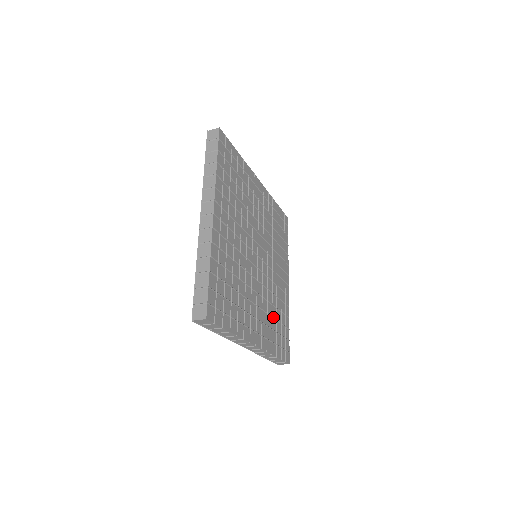
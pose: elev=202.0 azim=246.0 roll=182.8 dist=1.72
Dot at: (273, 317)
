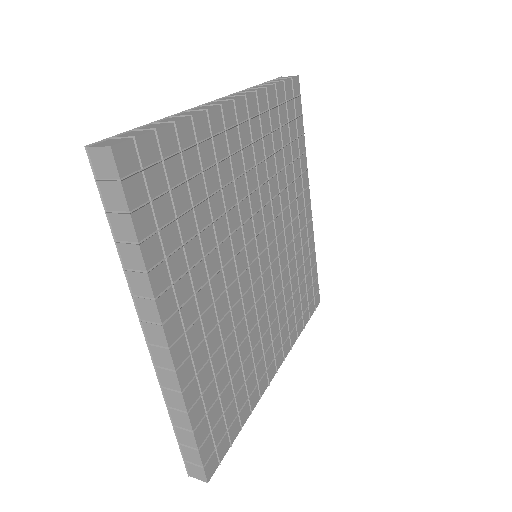
Dot at: (294, 293)
